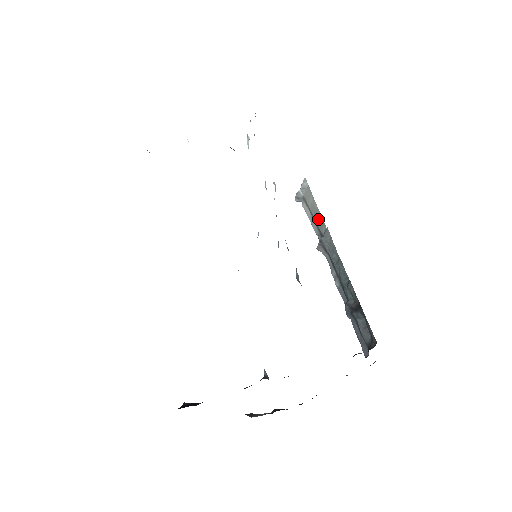
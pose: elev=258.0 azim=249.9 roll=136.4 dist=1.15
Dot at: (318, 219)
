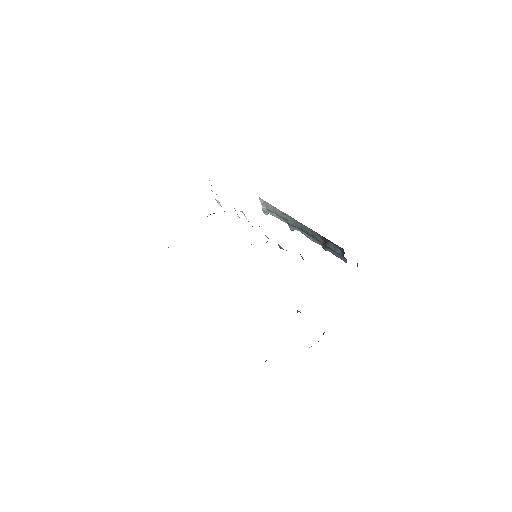
Dot at: (280, 213)
